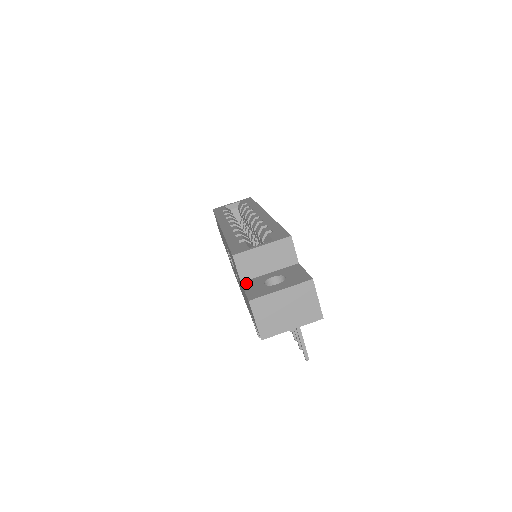
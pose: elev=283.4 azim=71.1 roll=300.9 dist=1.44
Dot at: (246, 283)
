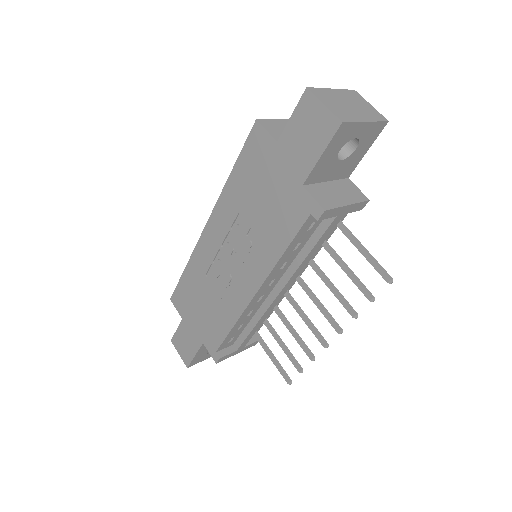
Dot at: (284, 134)
